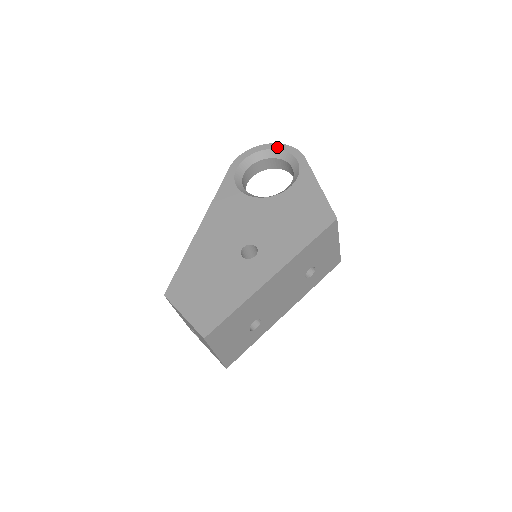
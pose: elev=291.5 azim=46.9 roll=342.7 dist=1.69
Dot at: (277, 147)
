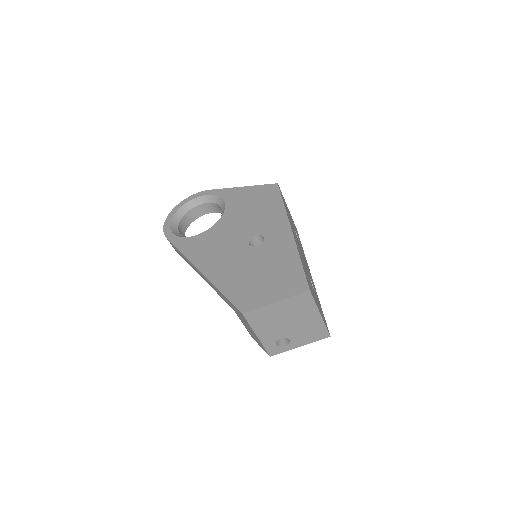
Dot at: (182, 204)
